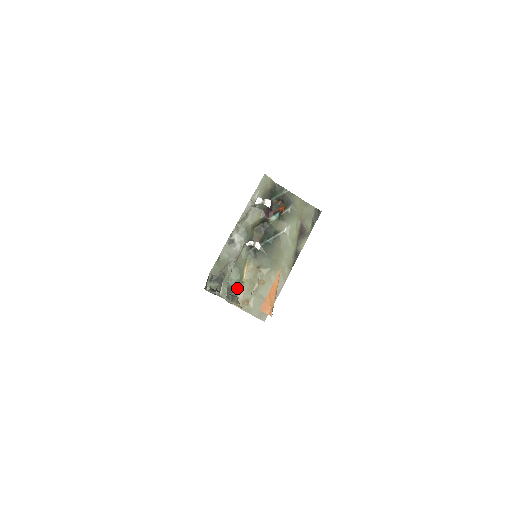
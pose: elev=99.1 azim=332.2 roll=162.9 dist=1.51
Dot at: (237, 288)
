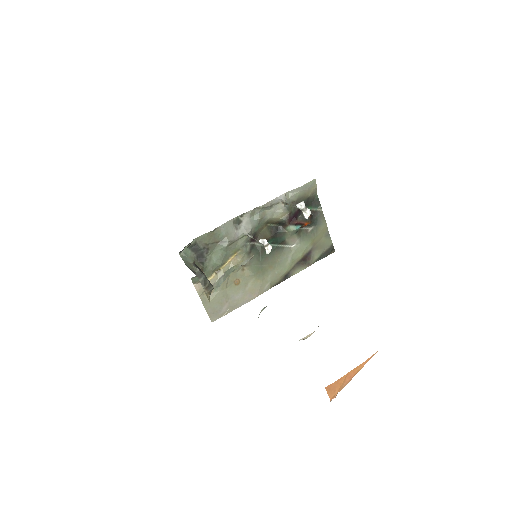
Dot at: (210, 272)
